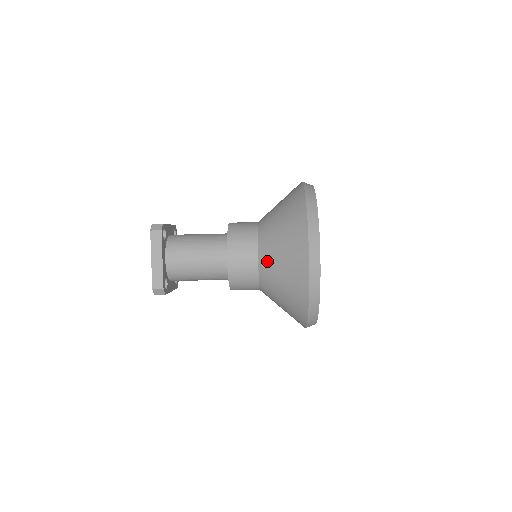
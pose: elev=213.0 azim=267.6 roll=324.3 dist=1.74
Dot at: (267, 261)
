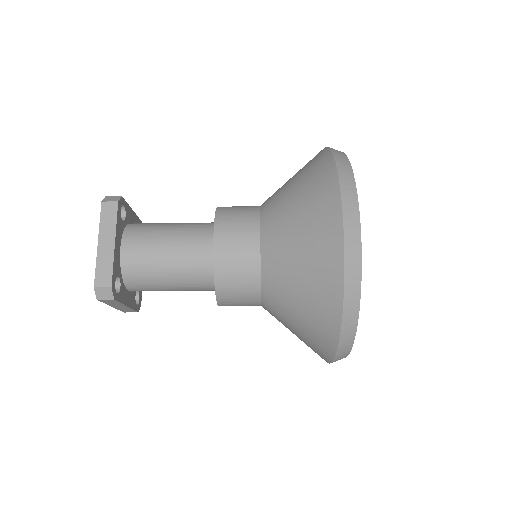
Dot at: (274, 242)
